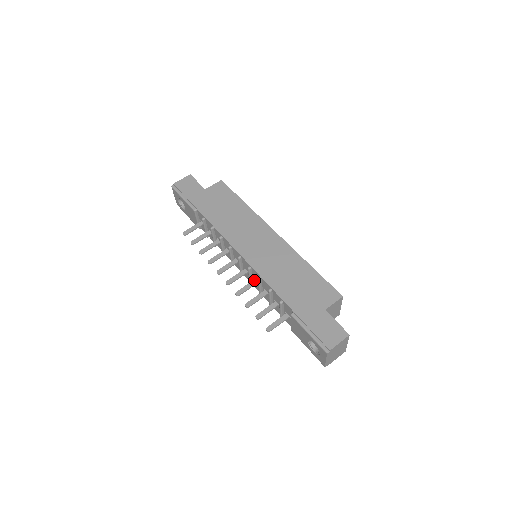
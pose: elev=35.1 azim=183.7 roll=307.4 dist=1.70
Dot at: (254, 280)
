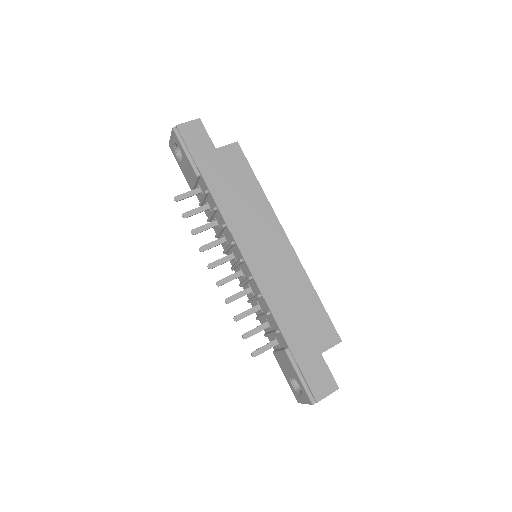
Dot at: (249, 288)
